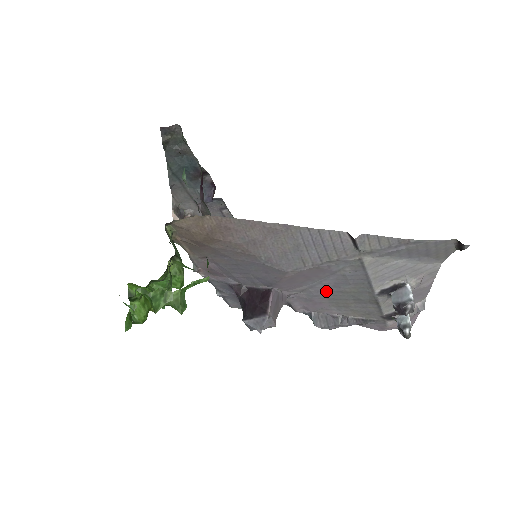
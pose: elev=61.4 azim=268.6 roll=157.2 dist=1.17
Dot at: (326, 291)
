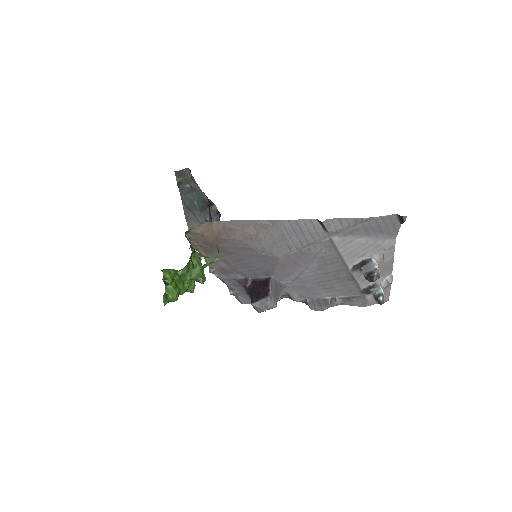
Dot at: (313, 275)
